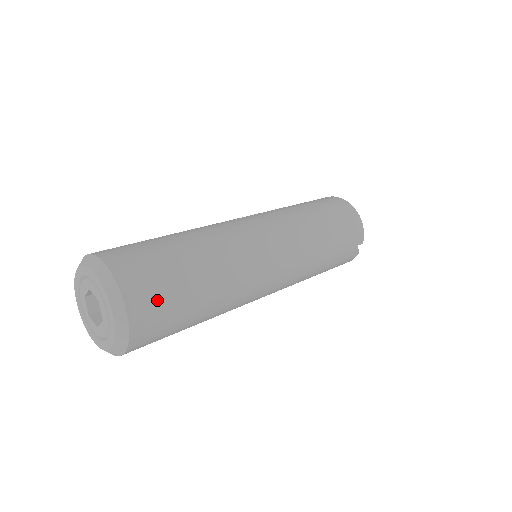
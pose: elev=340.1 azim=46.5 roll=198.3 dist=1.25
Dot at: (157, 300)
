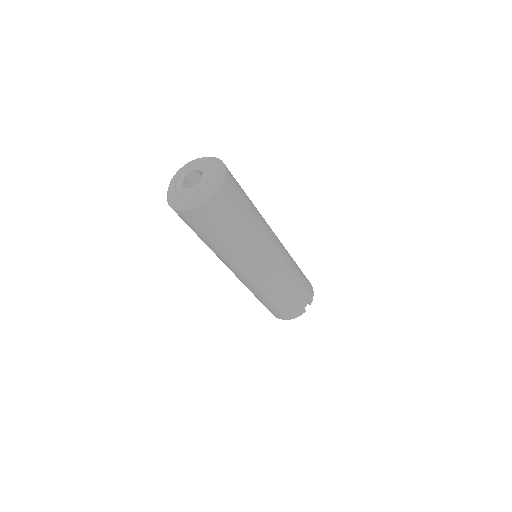
Dot at: (235, 190)
